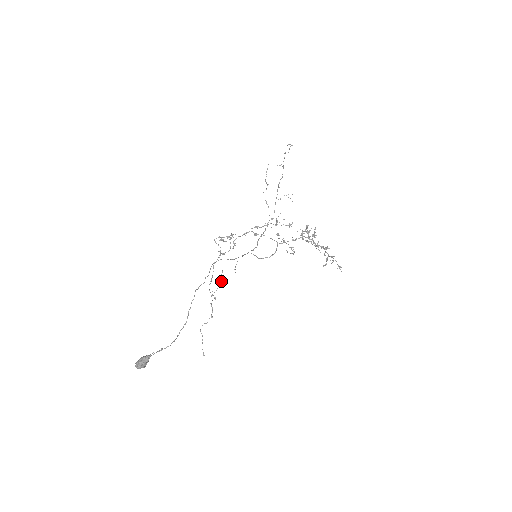
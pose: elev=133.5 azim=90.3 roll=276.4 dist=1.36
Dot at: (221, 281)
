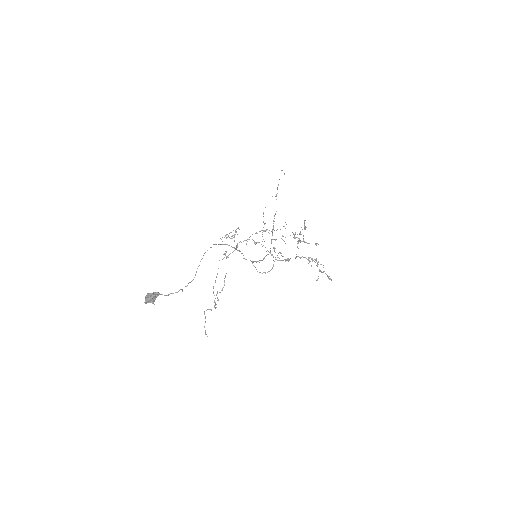
Dot at: (224, 285)
